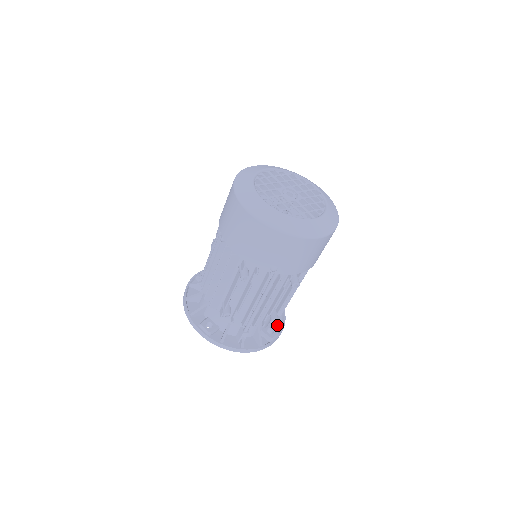
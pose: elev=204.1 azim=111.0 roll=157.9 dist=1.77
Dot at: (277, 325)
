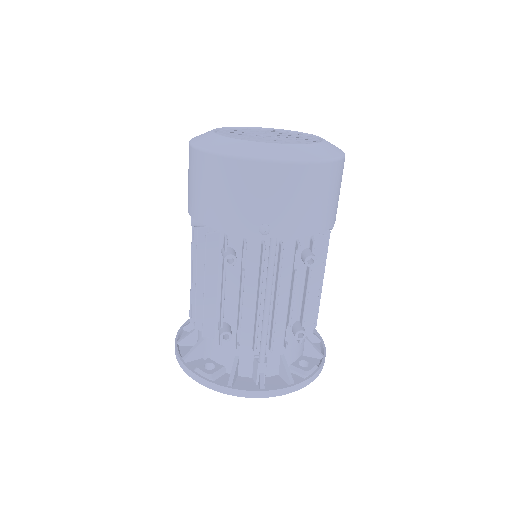
Dot at: (314, 358)
